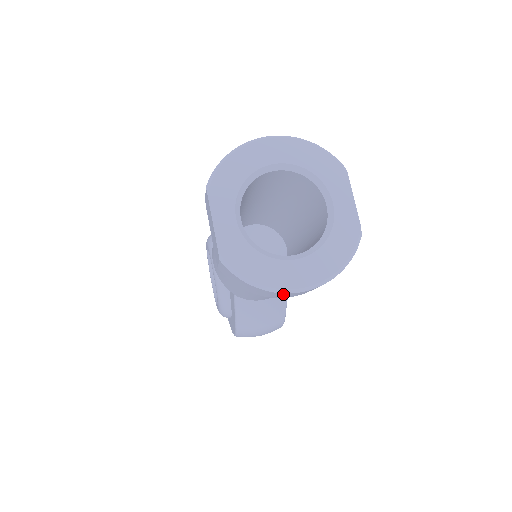
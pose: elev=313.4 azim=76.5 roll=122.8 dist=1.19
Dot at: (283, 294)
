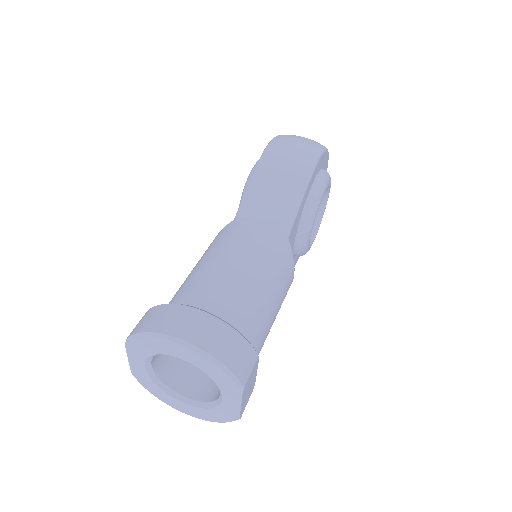
Dot at: occluded
